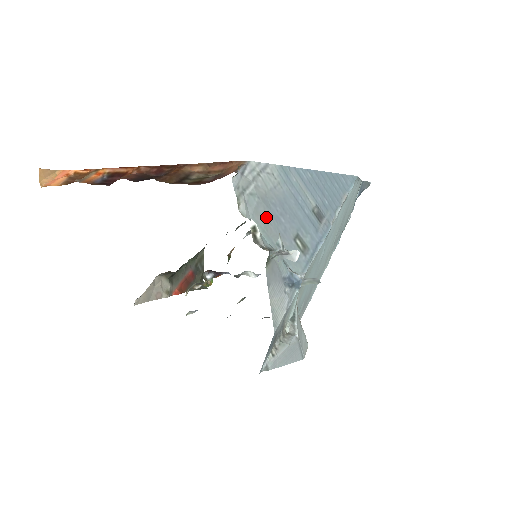
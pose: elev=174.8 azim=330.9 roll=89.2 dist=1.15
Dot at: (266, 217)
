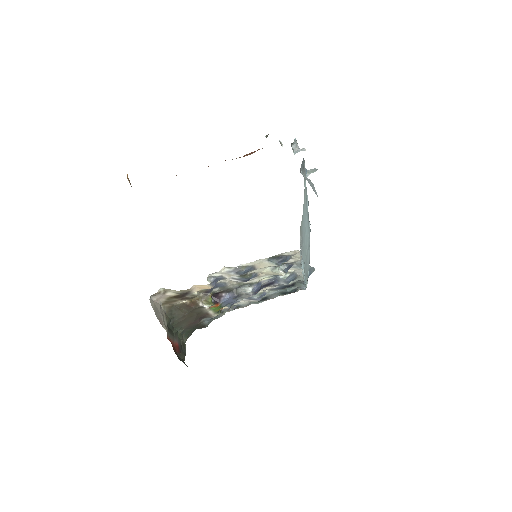
Dot at: occluded
